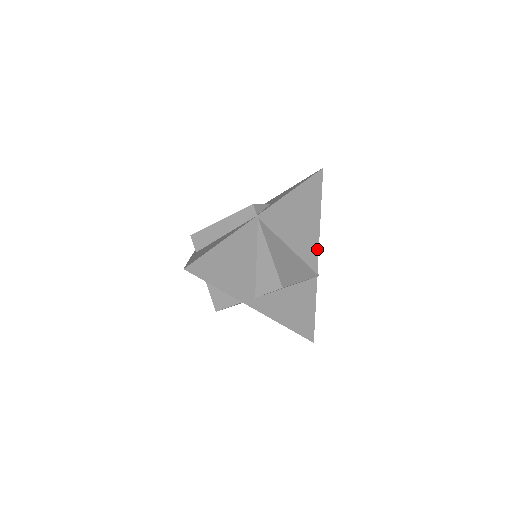
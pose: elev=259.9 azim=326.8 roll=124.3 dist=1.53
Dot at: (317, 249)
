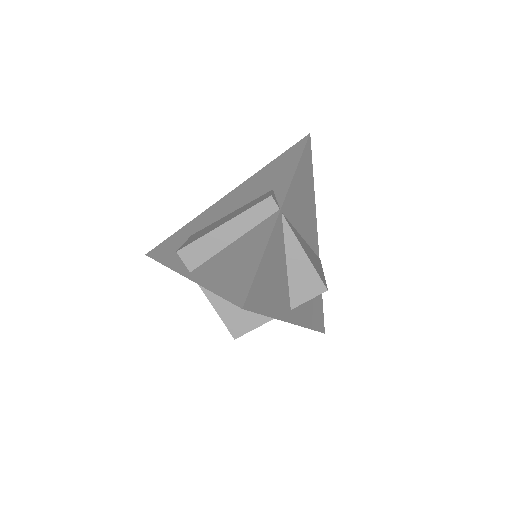
Dot at: (316, 230)
